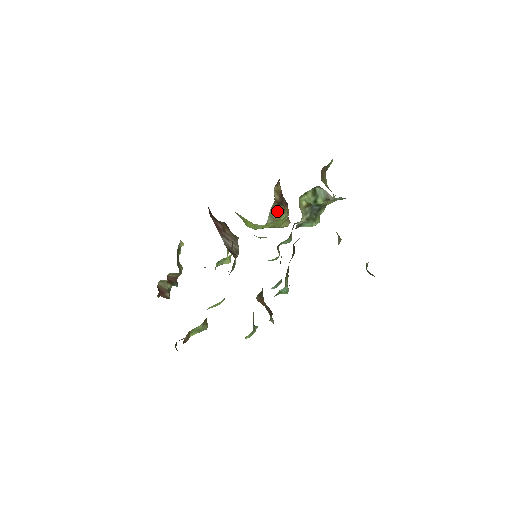
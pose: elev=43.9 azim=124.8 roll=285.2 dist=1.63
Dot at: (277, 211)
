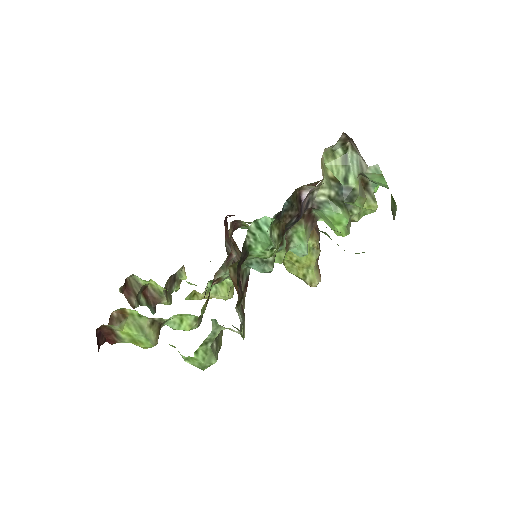
Dot at: occluded
